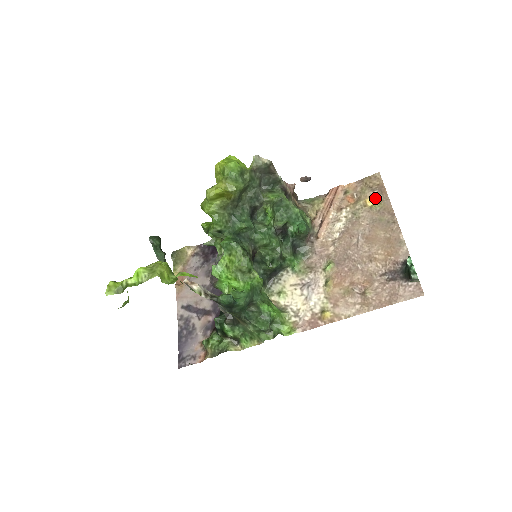
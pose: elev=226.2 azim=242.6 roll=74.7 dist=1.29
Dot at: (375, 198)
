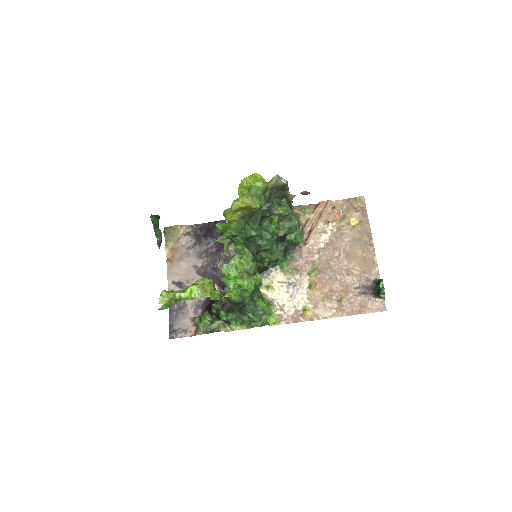
Dot at: (358, 219)
